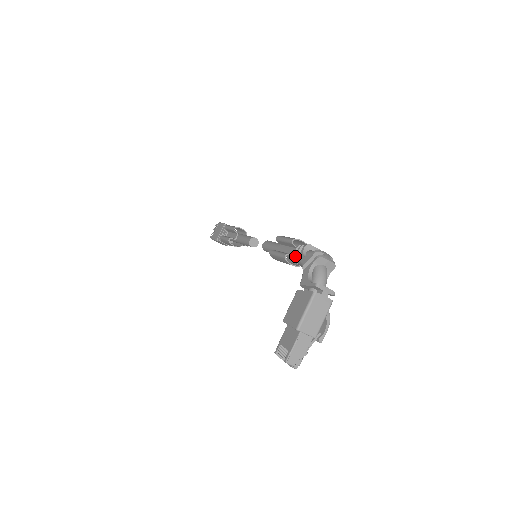
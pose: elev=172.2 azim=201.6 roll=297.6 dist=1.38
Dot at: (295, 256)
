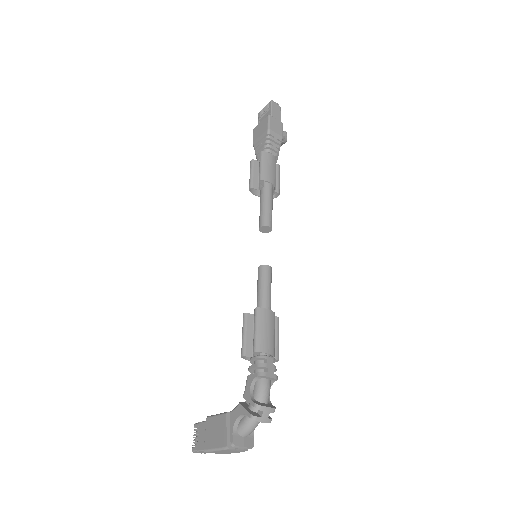
Dot at: (249, 367)
